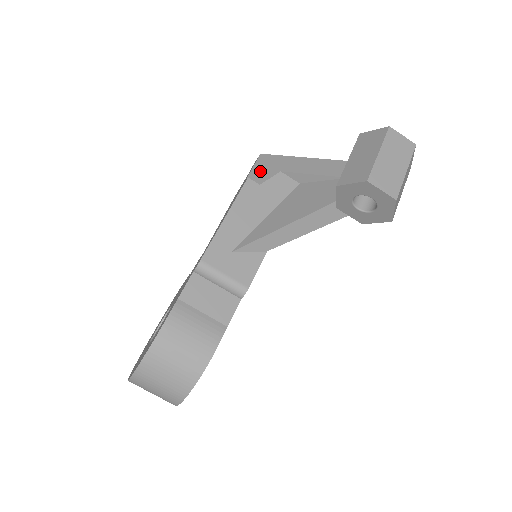
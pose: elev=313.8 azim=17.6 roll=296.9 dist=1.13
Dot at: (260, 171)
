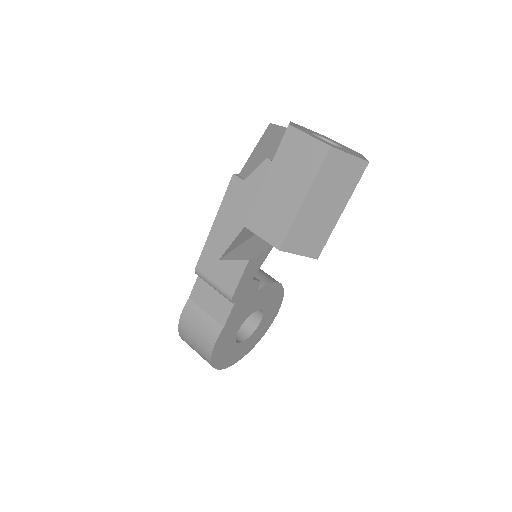
Dot at: (254, 157)
